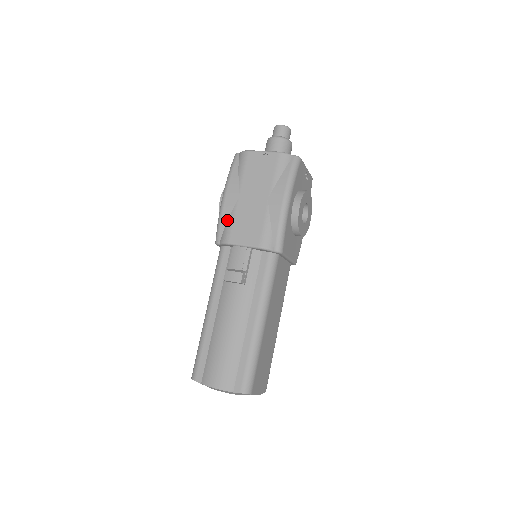
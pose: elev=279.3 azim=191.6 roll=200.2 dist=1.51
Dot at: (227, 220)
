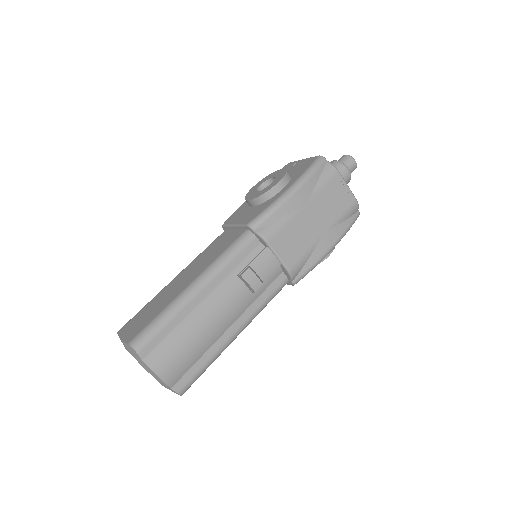
Dot at: (280, 217)
